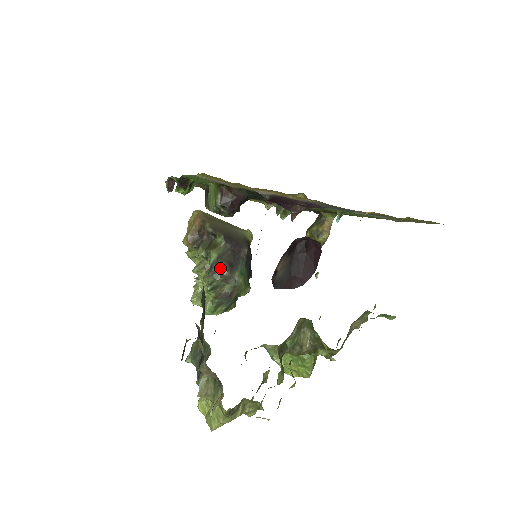
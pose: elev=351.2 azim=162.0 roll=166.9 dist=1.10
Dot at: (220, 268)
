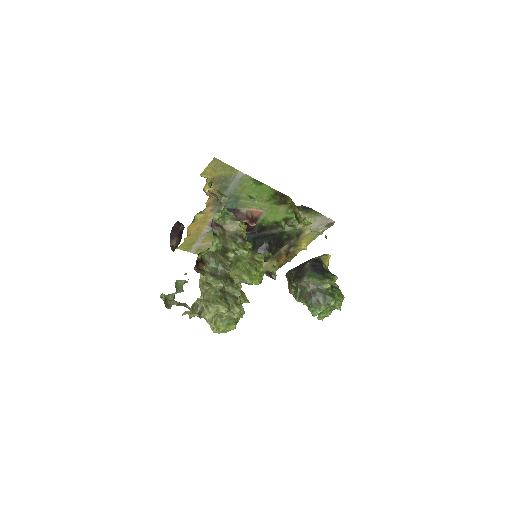
Dot at: (293, 284)
